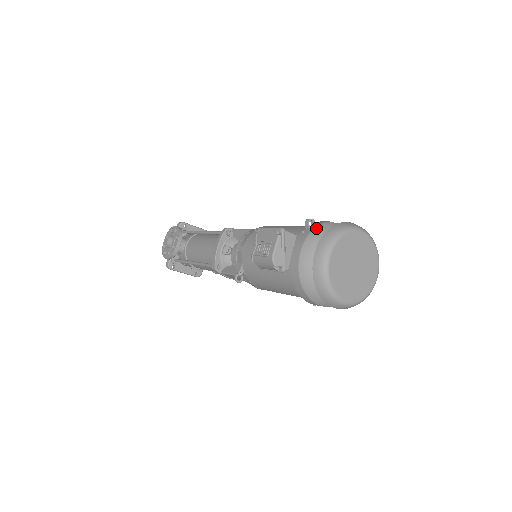
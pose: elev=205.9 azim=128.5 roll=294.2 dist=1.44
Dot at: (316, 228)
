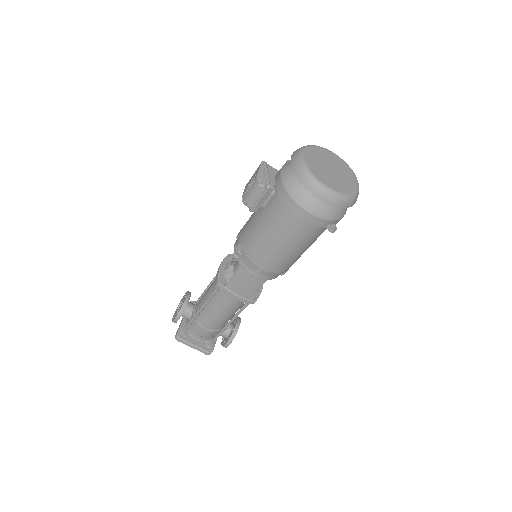
Dot at: occluded
